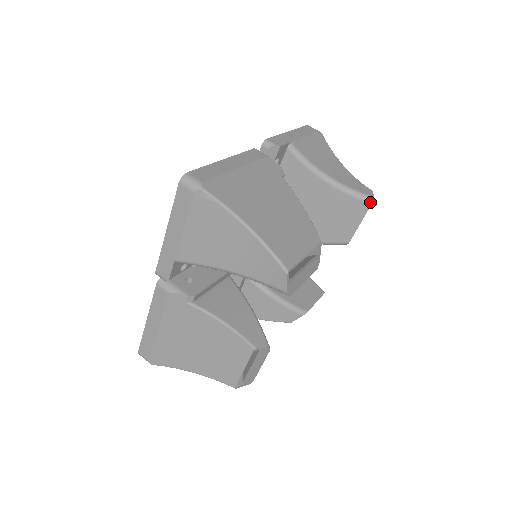
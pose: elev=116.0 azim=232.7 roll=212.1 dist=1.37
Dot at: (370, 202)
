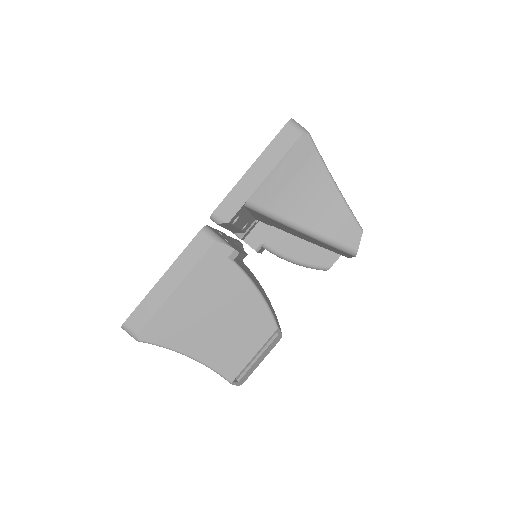
Dot at: (353, 256)
